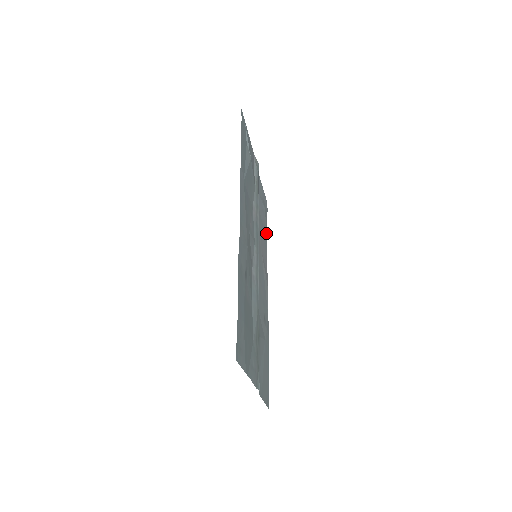
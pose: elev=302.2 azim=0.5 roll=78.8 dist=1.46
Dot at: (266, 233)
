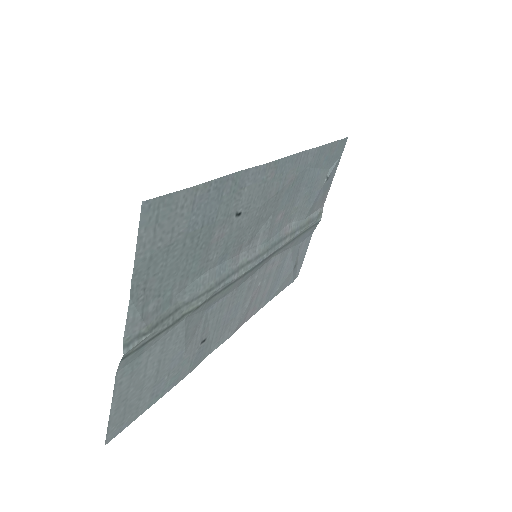
Dot at: (276, 292)
